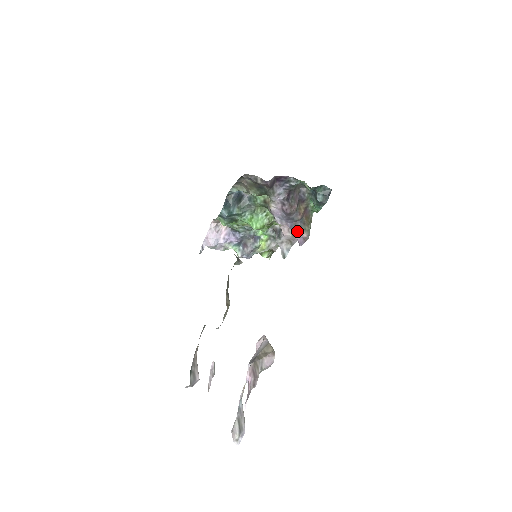
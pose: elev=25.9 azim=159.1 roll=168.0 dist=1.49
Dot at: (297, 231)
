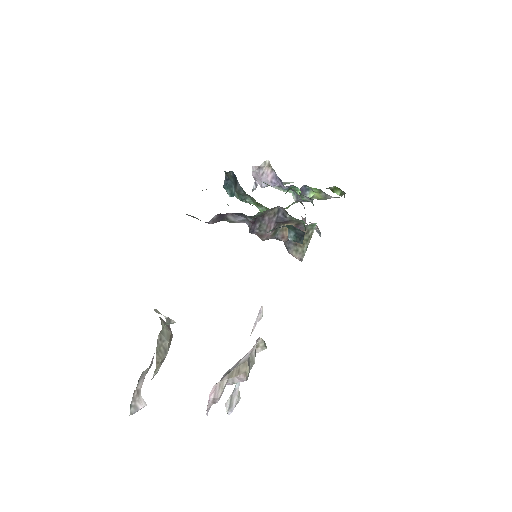
Dot at: occluded
